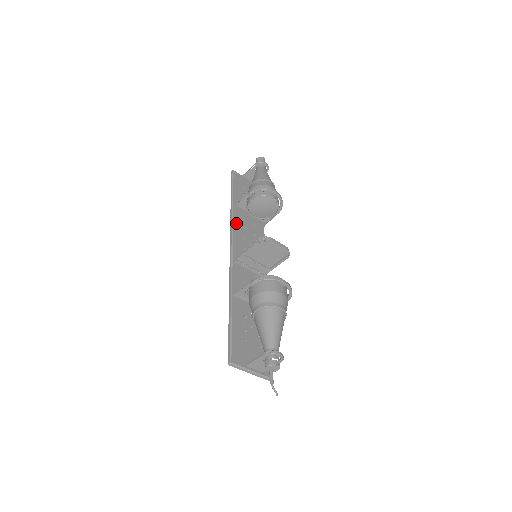
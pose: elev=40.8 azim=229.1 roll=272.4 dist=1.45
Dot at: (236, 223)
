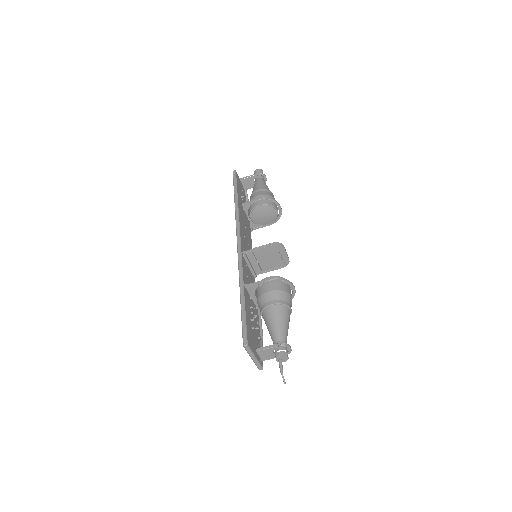
Dot at: (240, 220)
